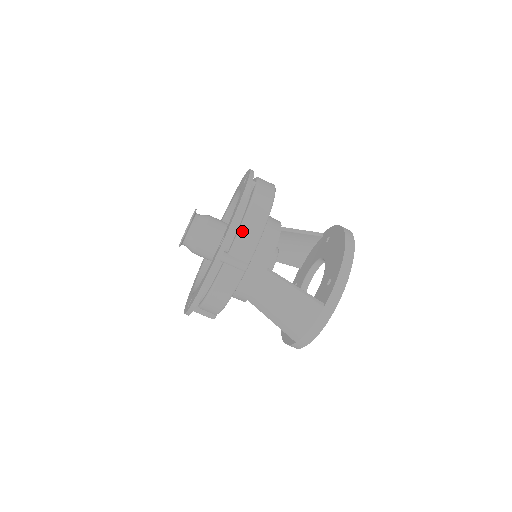
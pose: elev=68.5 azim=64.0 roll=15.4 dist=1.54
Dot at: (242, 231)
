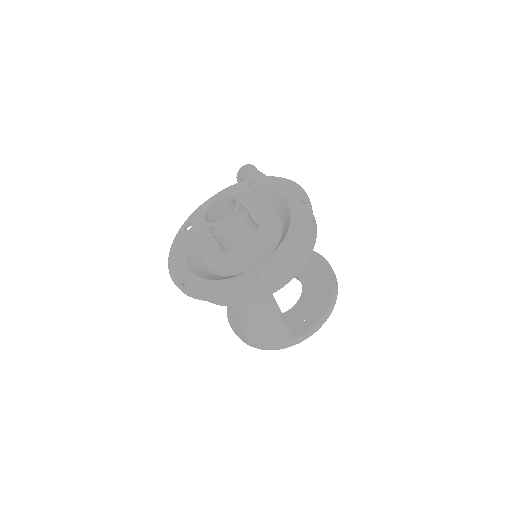
Dot at: (283, 271)
